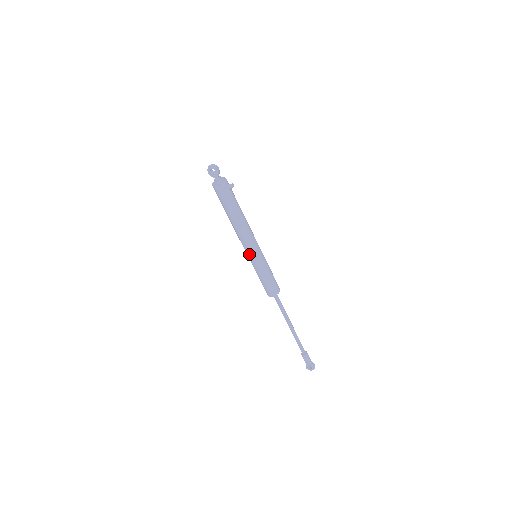
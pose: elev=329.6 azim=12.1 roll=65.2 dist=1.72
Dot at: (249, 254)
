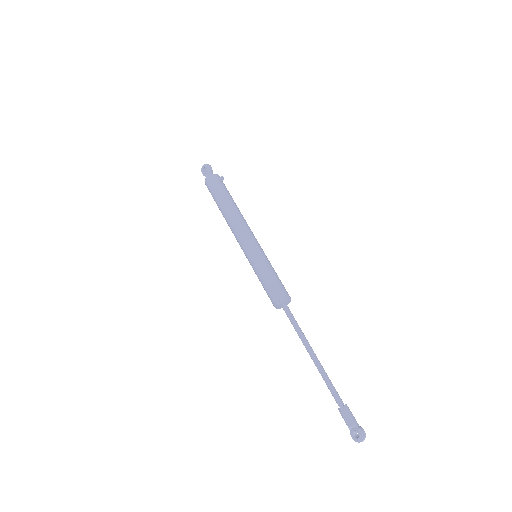
Dot at: (244, 251)
